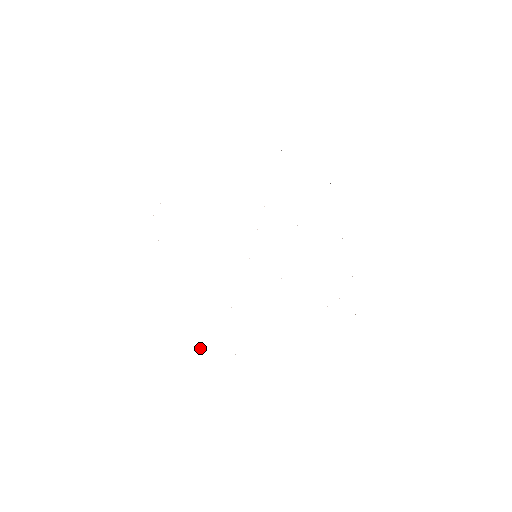
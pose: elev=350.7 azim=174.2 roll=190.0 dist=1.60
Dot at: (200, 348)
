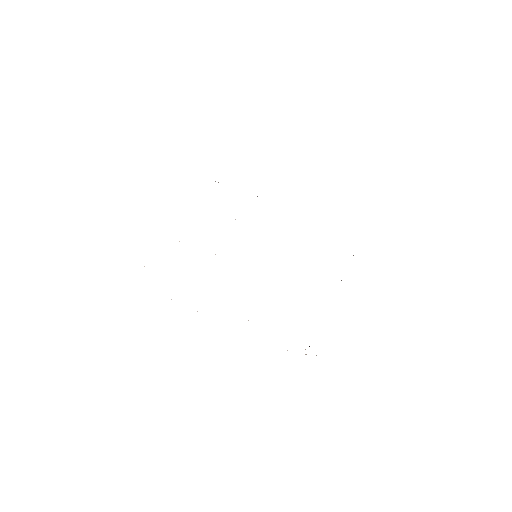
Dot at: occluded
